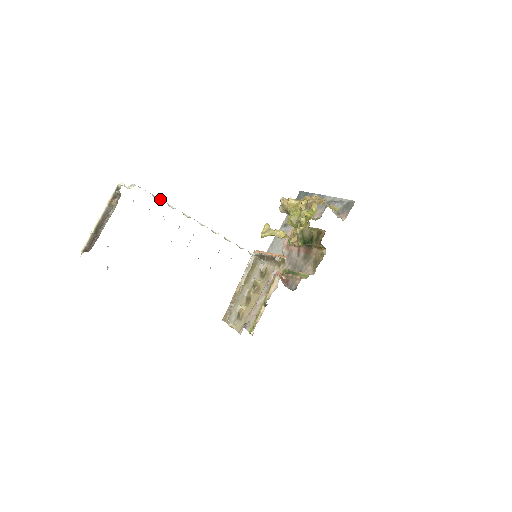
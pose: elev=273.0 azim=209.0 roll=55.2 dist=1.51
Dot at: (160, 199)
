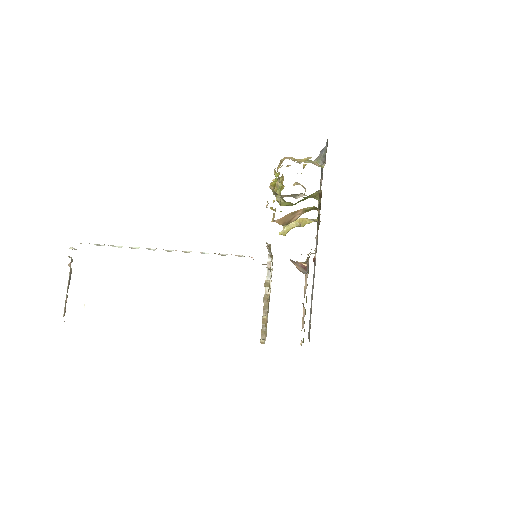
Dot at: (103, 245)
